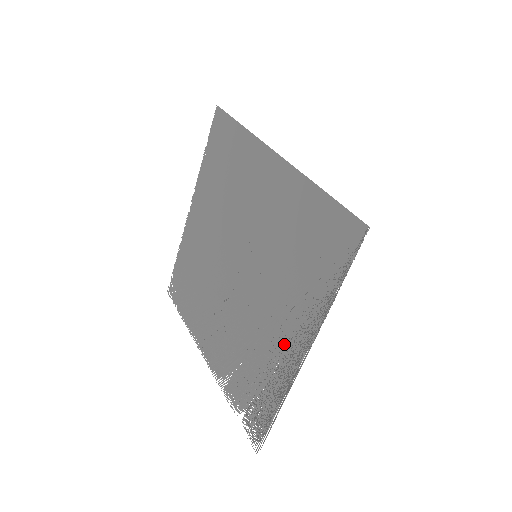
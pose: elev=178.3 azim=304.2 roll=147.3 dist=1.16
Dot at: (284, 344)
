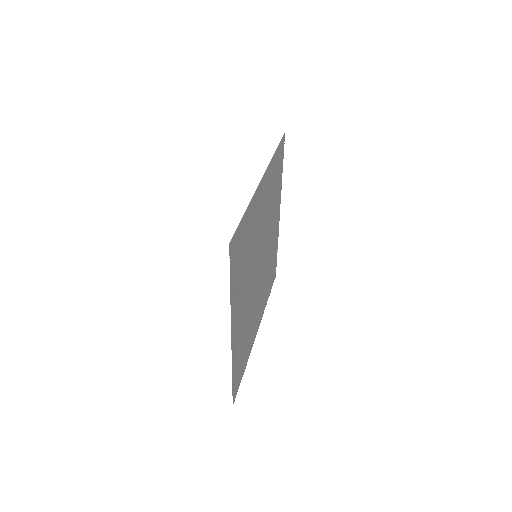
Dot at: (238, 325)
